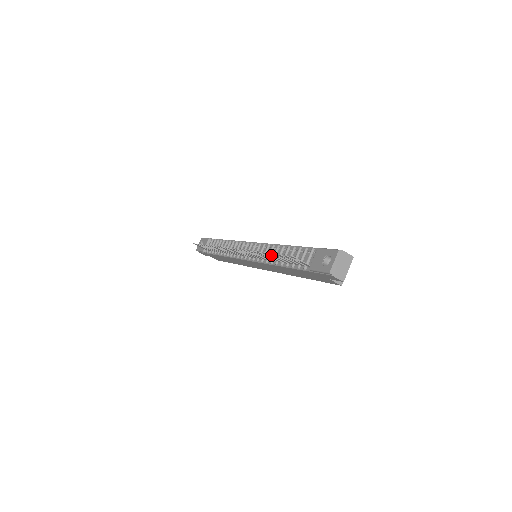
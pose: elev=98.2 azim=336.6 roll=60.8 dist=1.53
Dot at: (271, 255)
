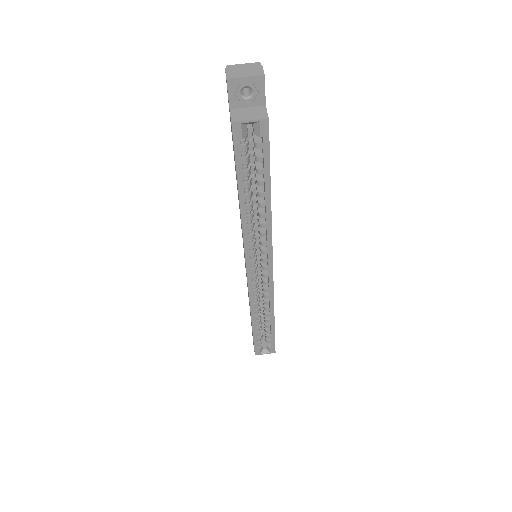
Dot at: occluded
